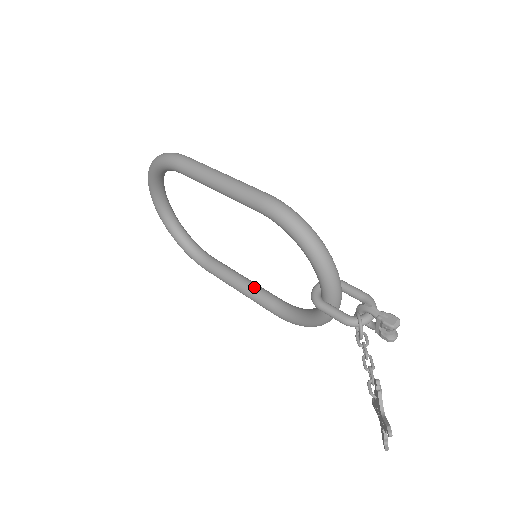
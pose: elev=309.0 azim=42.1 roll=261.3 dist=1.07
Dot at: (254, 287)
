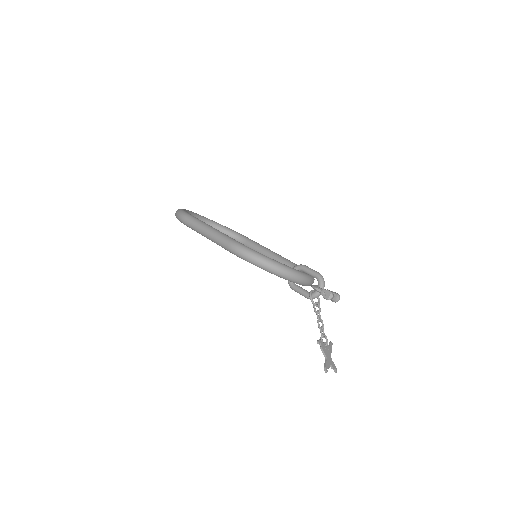
Dot at: (274, 259)
